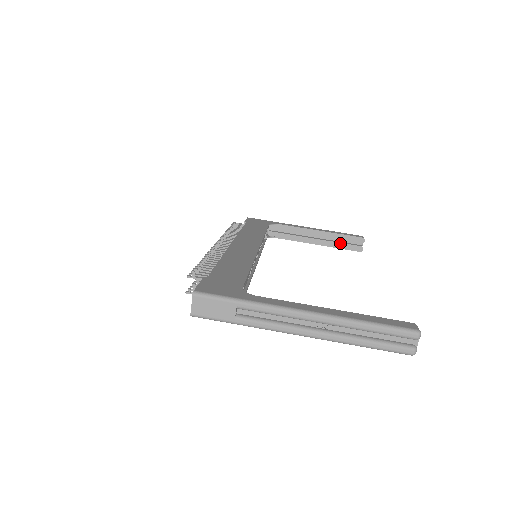
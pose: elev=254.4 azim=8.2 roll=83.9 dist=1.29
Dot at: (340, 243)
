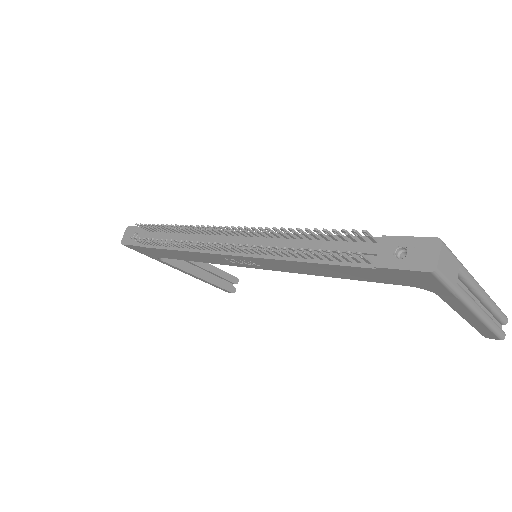
Dot at: (219, 280)
